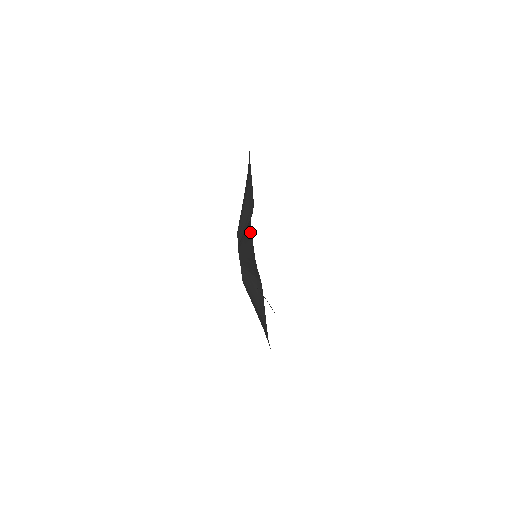
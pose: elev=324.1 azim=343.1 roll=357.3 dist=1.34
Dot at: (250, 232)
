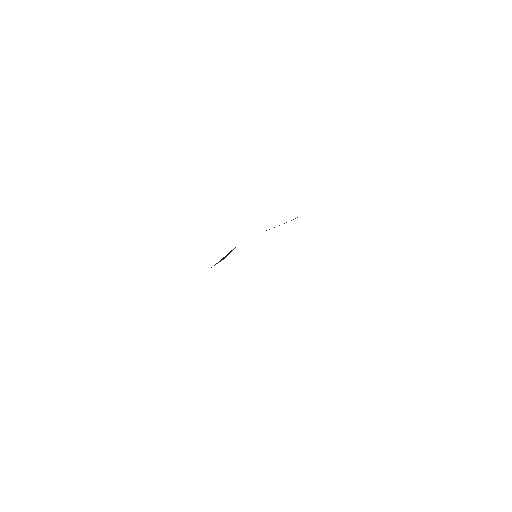
Dot at: occluded
